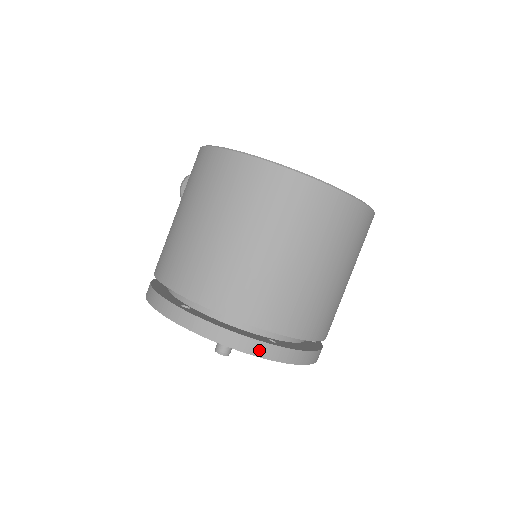
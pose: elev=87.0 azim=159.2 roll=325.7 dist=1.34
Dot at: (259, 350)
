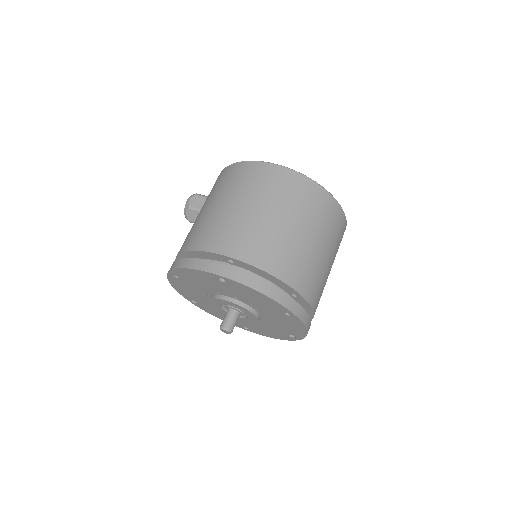
Dot at: (288, 304)
